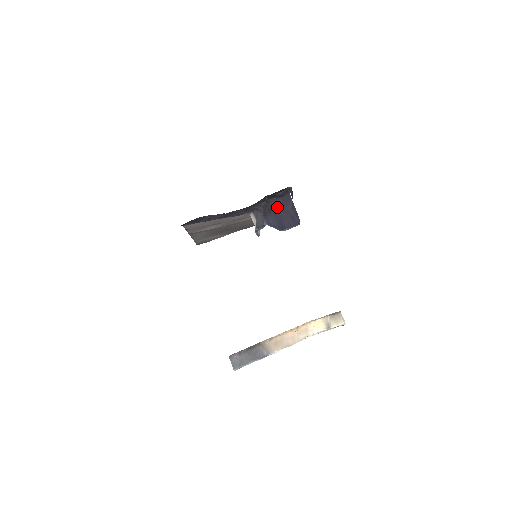
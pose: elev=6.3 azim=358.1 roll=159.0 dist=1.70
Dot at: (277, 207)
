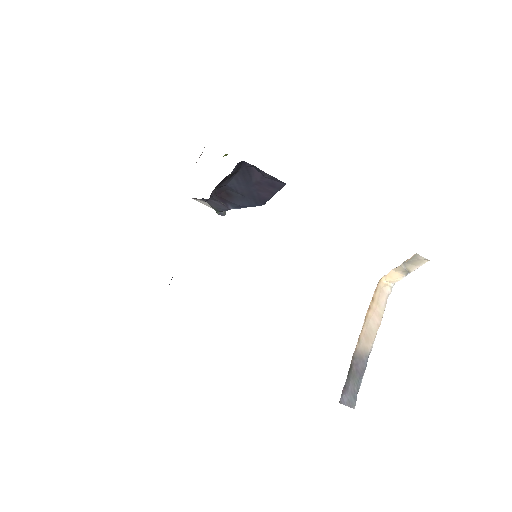
Dot at: (238, 186)
